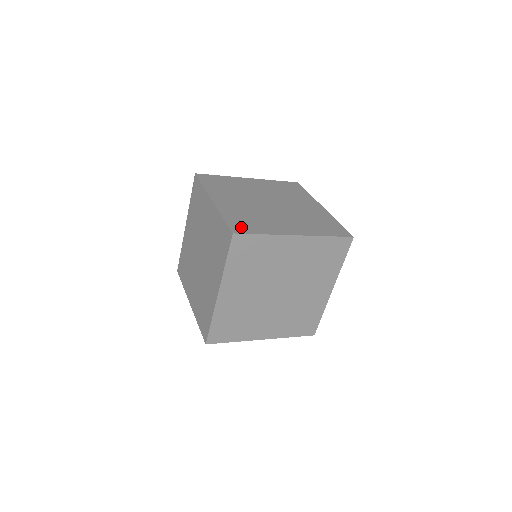
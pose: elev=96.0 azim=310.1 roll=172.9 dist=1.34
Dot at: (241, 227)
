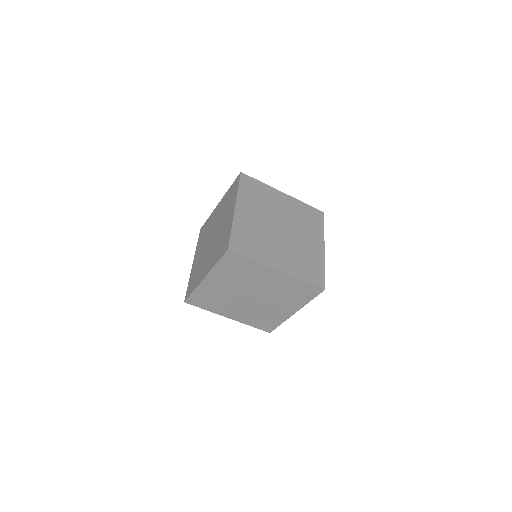
Dot at: (239, 245)
